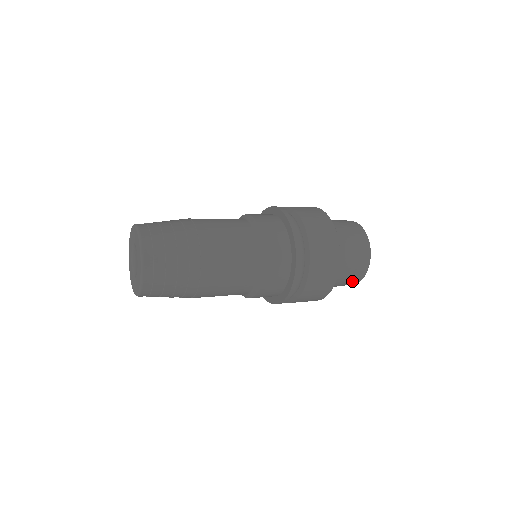
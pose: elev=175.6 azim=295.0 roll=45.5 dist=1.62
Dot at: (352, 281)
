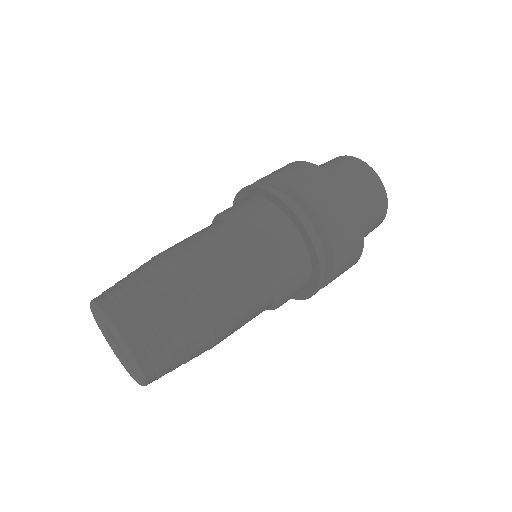
Dot at: (376, 224)
